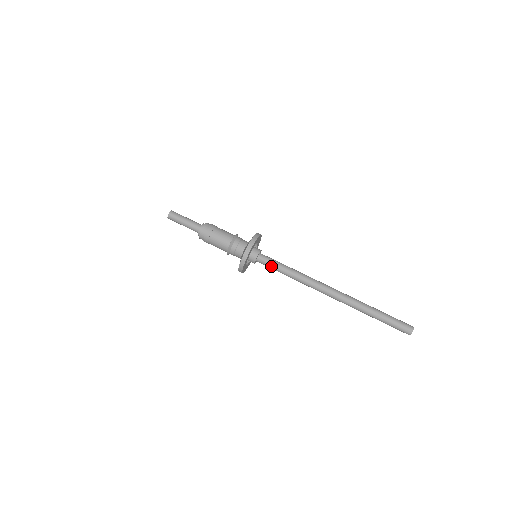
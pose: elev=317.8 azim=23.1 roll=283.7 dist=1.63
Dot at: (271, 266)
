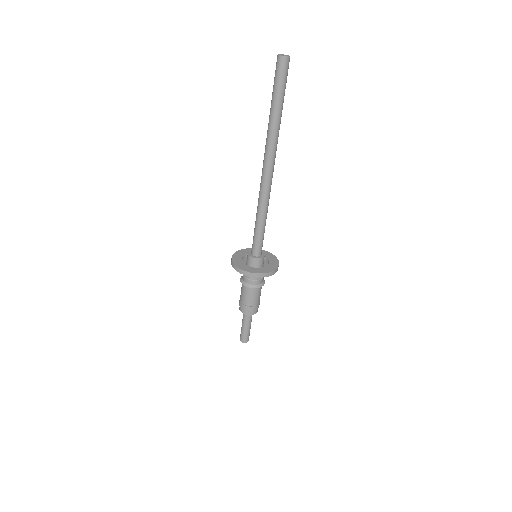
Dot at: (253, 237)
